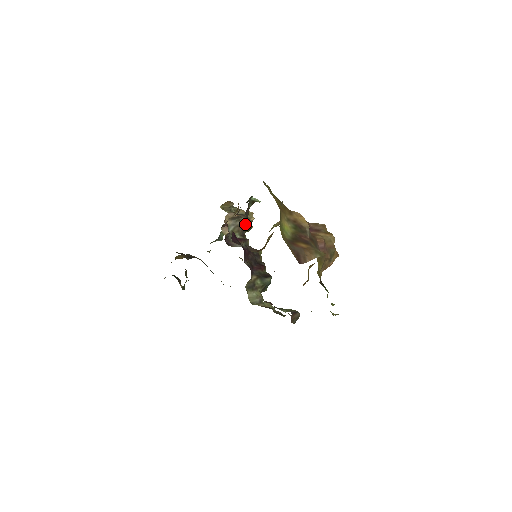
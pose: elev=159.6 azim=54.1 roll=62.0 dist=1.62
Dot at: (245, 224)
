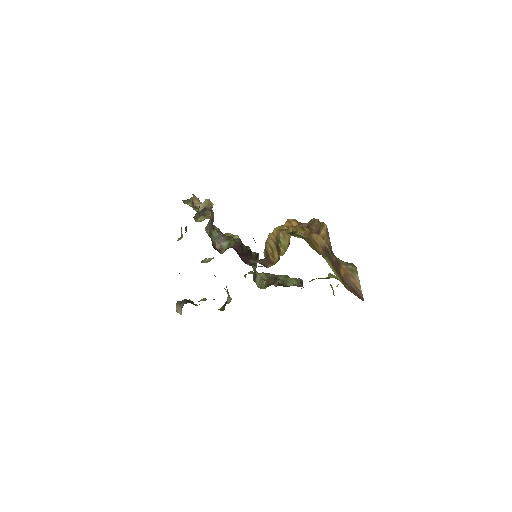
Dot at: (213, 217)
